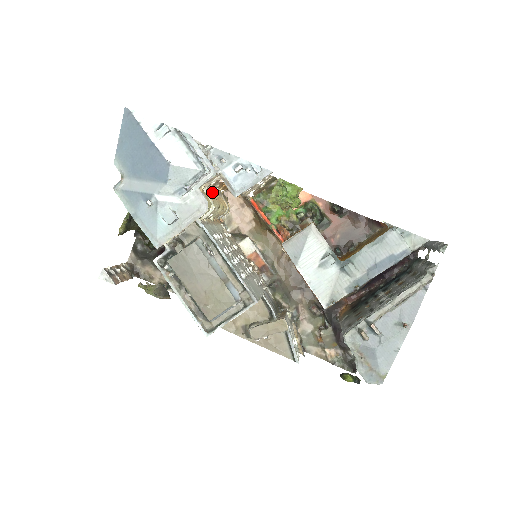
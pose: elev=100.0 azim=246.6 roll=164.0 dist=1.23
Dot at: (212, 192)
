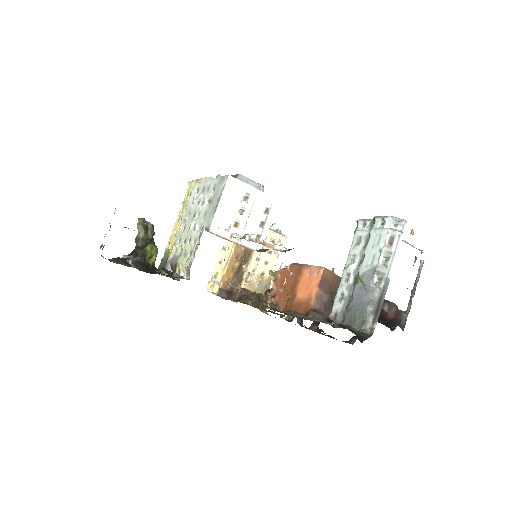
Dot at: occluded
